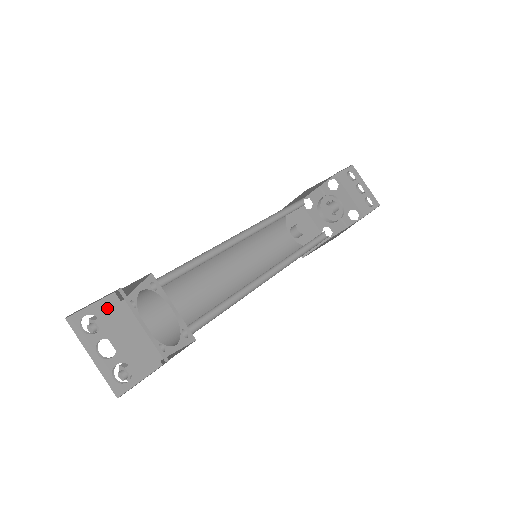
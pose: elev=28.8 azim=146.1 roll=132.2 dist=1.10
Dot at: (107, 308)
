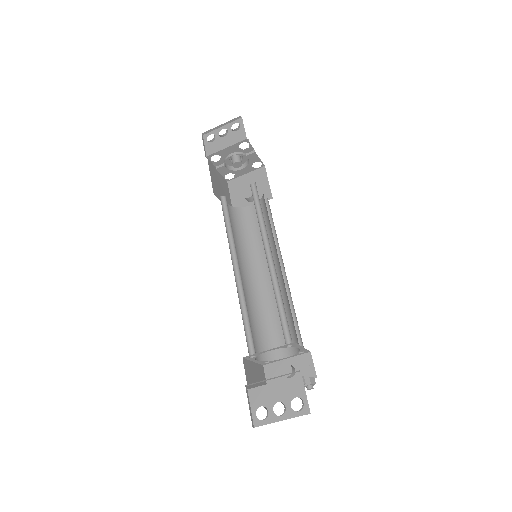
Dot at: (256, 399)
